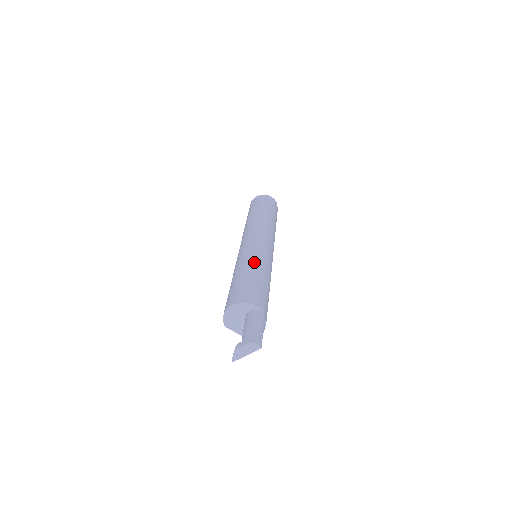
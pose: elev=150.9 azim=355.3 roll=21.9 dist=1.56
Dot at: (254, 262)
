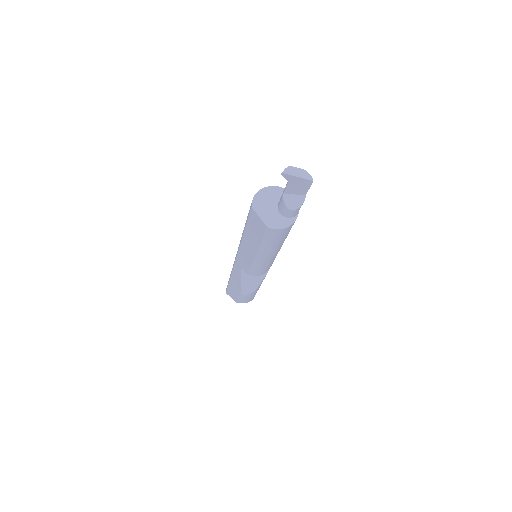
Dot at: occluded
